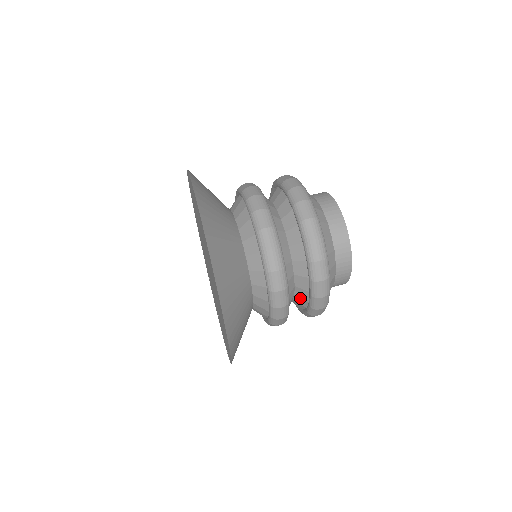
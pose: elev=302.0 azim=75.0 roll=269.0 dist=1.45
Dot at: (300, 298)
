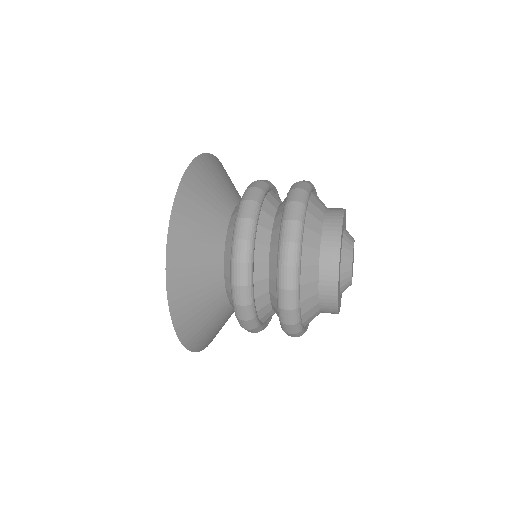
Dot at: (276, 230)
